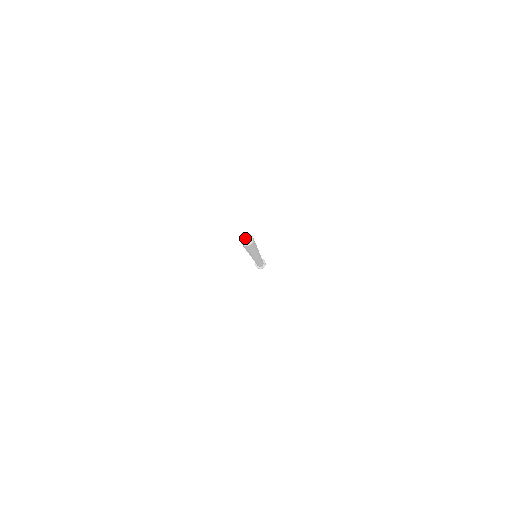
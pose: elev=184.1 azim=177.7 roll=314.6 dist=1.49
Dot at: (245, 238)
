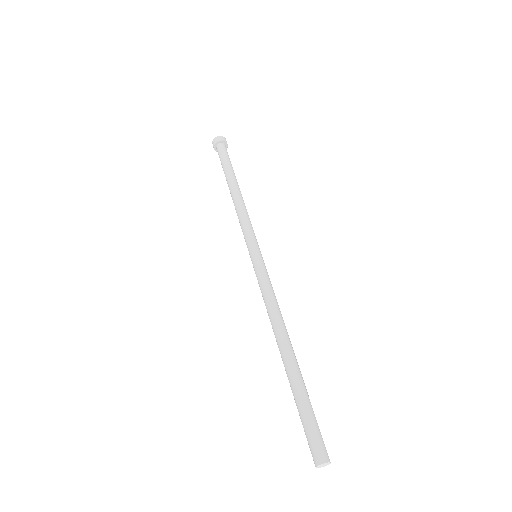
Dot at: (324, 465)
